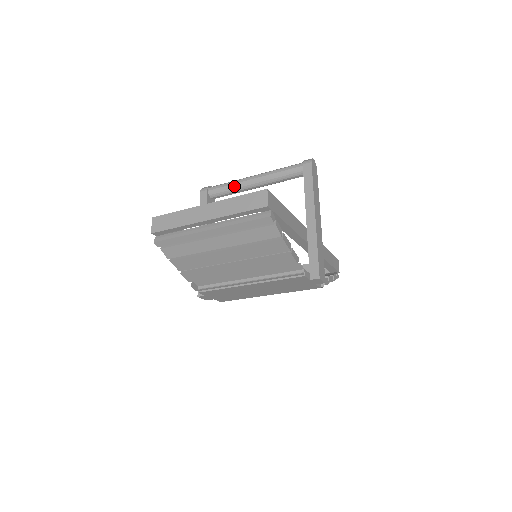
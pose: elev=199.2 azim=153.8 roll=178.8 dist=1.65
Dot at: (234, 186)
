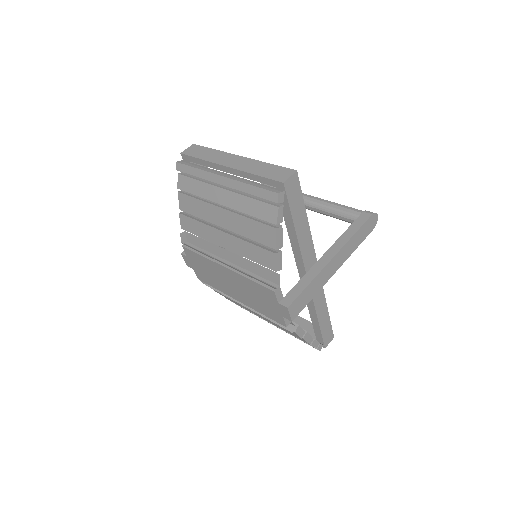
Dot at: occluded
